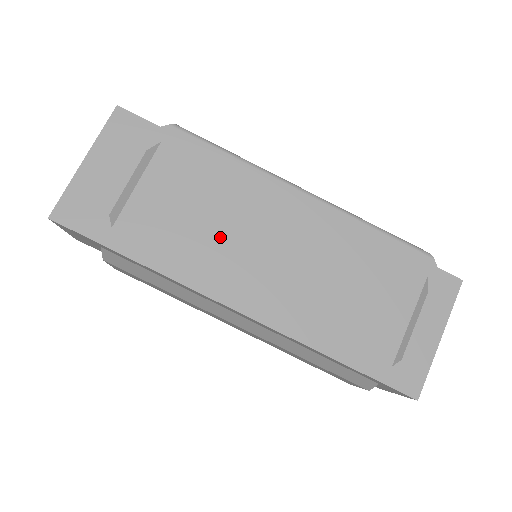
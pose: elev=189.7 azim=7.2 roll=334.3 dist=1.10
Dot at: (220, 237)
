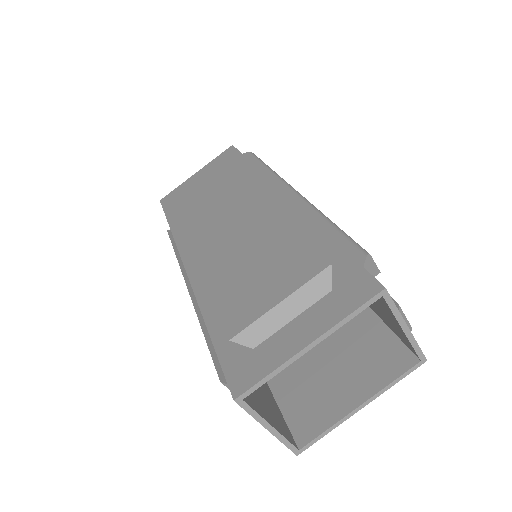
Dot at: (209, 211)
